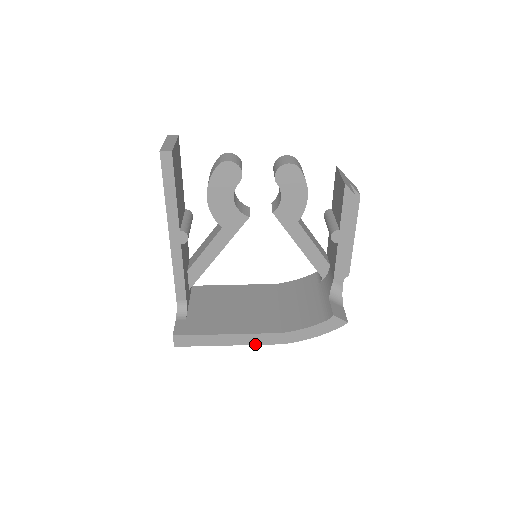
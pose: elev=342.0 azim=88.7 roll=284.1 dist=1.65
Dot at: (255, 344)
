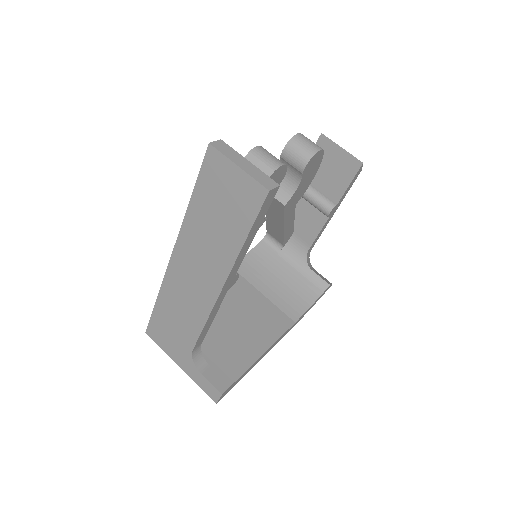
Dot at: occluded
